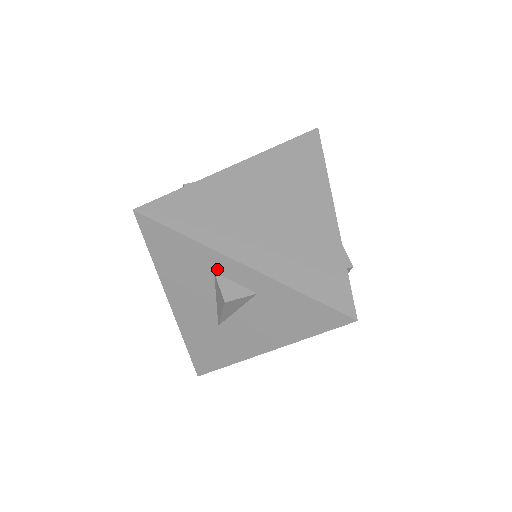
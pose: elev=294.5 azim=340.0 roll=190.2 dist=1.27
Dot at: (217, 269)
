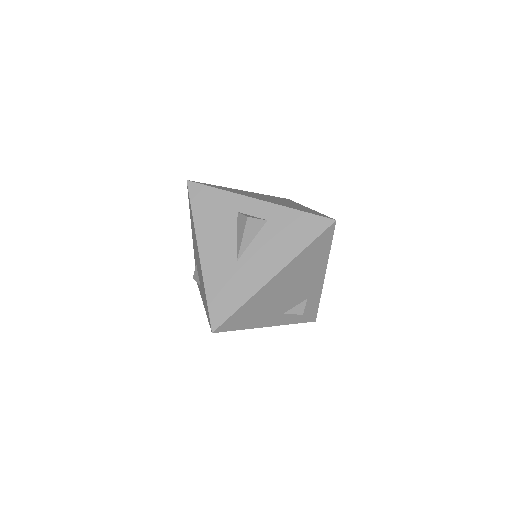
Dot at: (240, 209)
